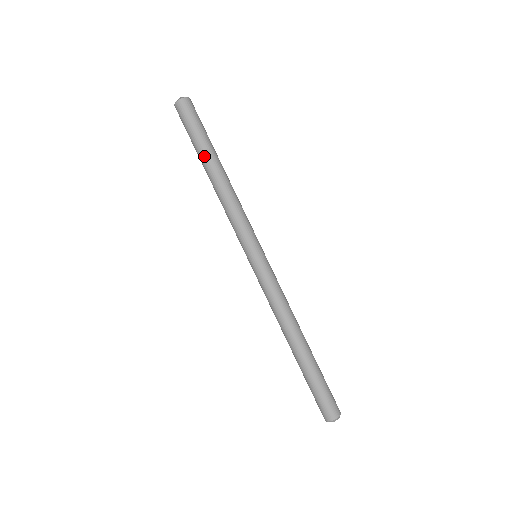
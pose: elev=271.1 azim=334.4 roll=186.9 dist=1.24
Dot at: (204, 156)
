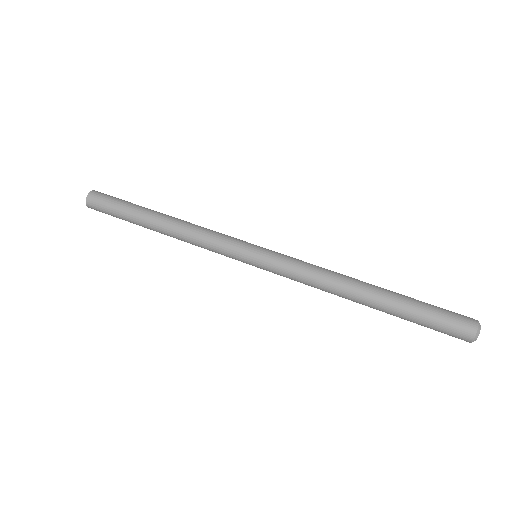
Dot at: (142, 214)
